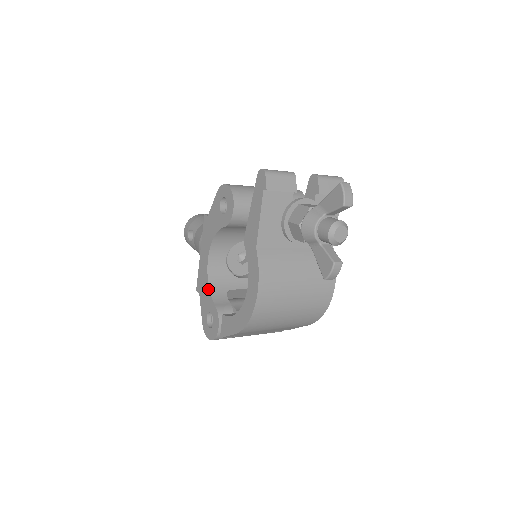
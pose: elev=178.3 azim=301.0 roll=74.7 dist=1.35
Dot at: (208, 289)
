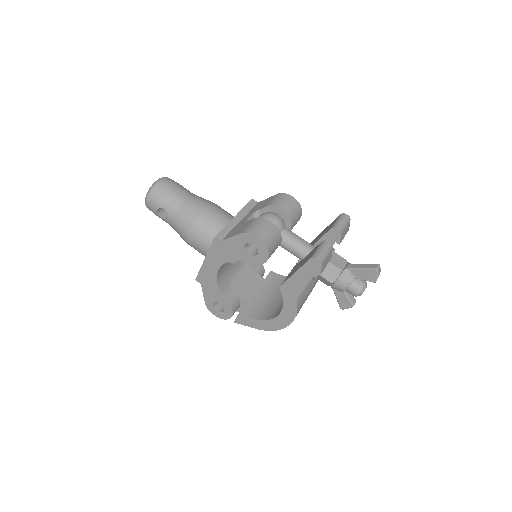
Dot at: (217, 289)
